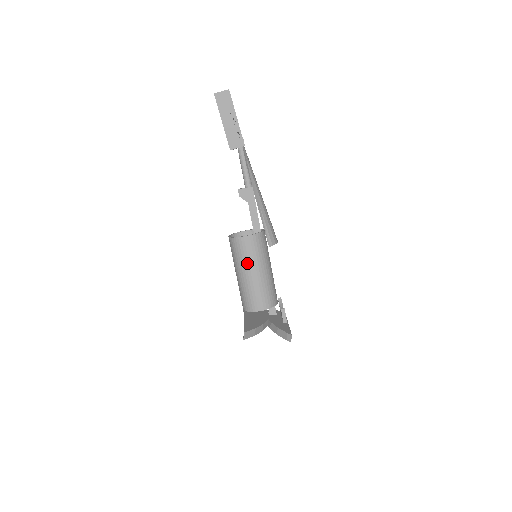
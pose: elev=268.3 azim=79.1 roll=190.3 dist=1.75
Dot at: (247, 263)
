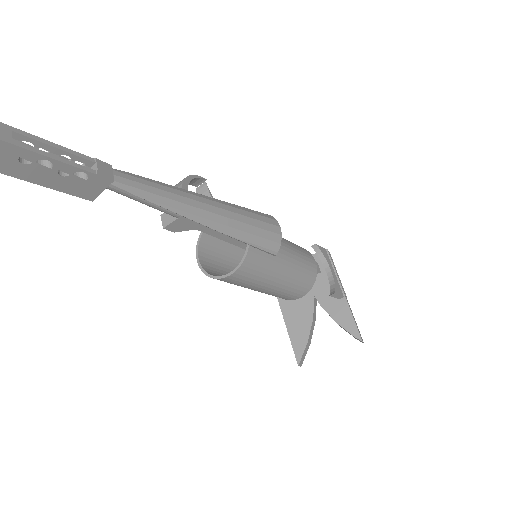
Dot at: (251, 287)
